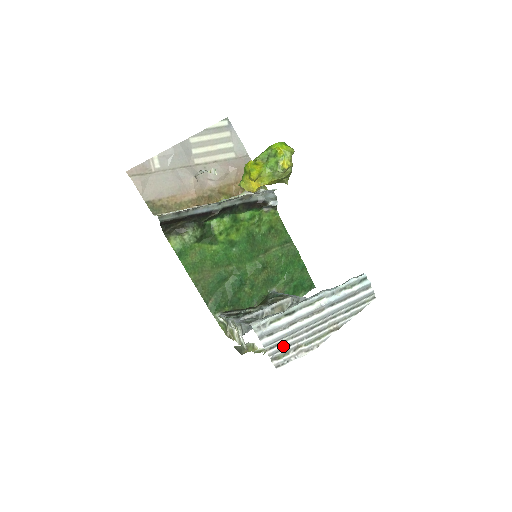
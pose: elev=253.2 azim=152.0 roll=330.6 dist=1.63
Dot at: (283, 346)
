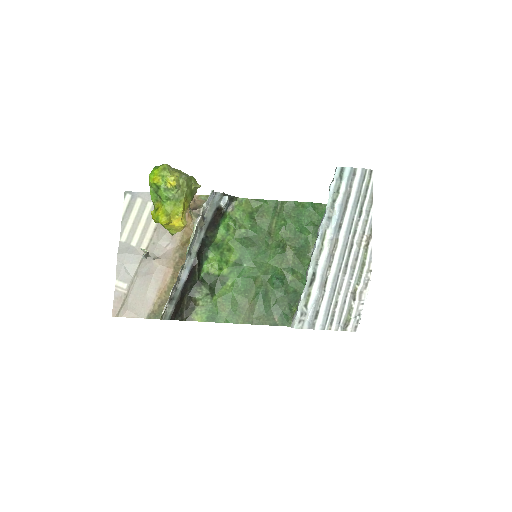
Dot at: (339, 309)
